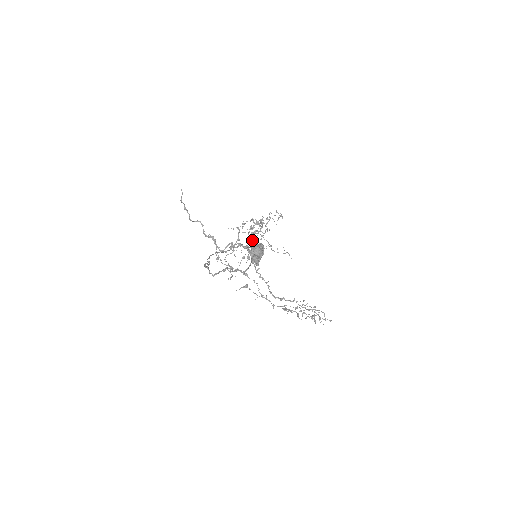
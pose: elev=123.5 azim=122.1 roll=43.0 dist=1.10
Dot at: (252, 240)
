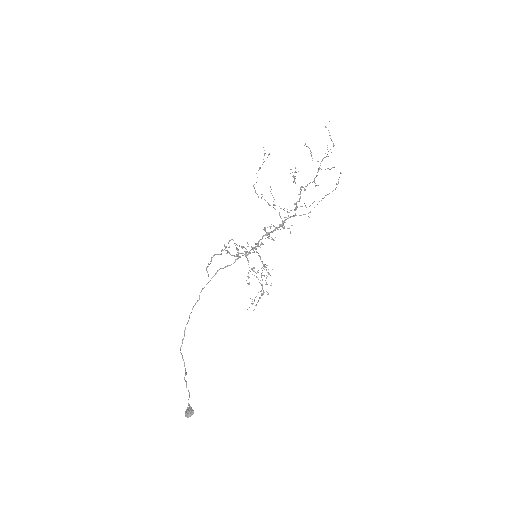
Dot at: (269, 235)
